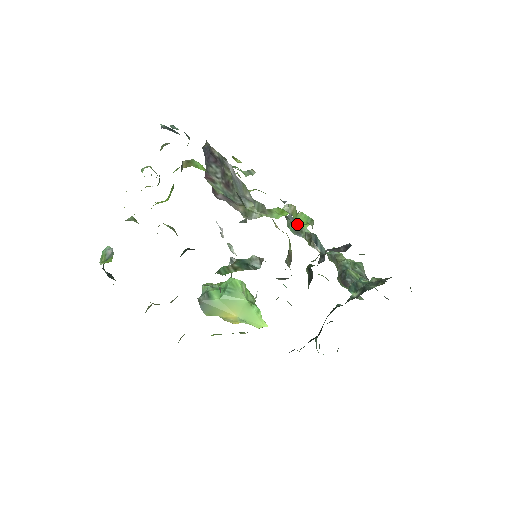
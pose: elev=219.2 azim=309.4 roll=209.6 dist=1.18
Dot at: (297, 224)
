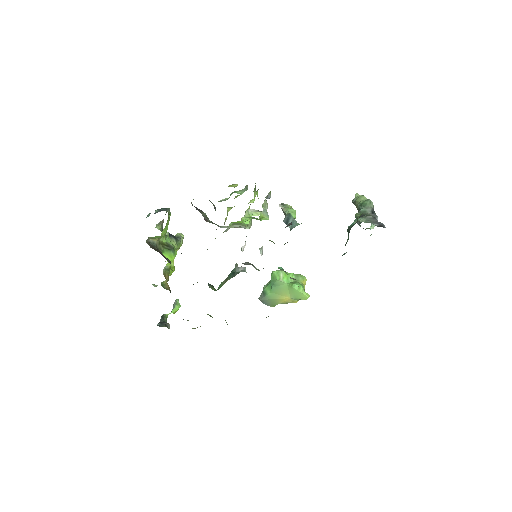
Dot at: (261, 220)
